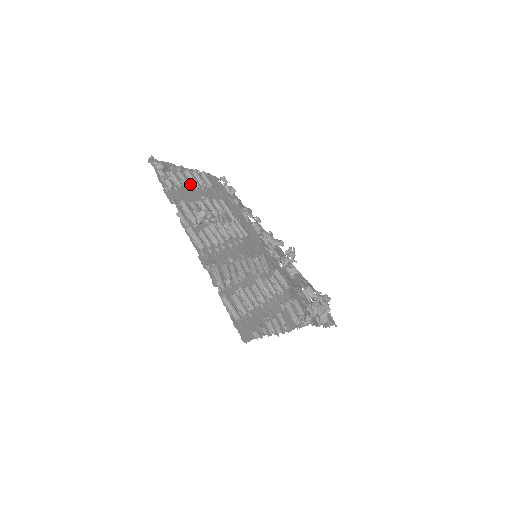
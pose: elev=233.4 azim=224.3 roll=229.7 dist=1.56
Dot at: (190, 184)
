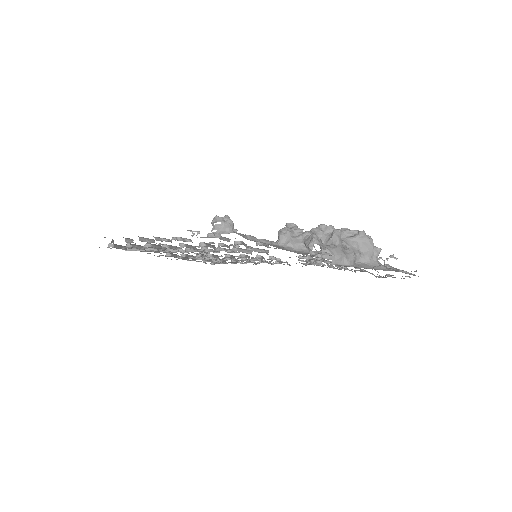
Dot at: occluded
